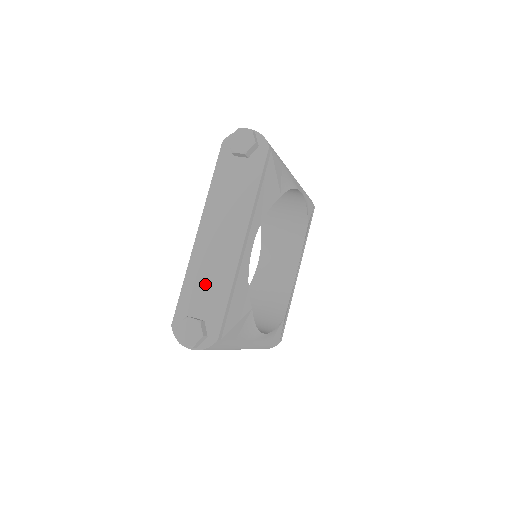
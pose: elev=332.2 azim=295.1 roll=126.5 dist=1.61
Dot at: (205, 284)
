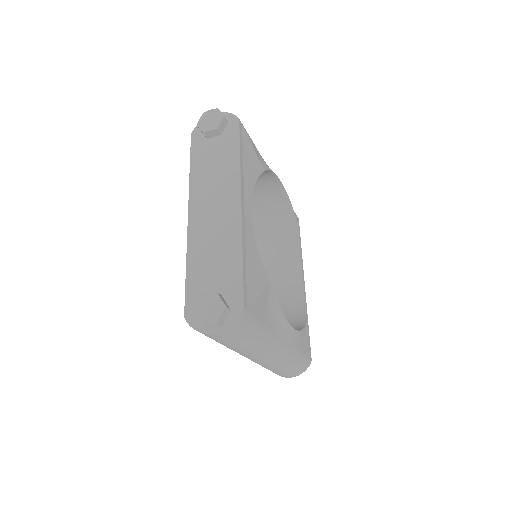
Dot at: (211, 259)
